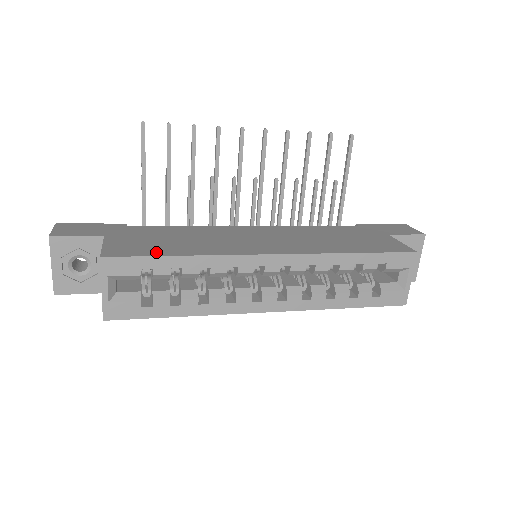
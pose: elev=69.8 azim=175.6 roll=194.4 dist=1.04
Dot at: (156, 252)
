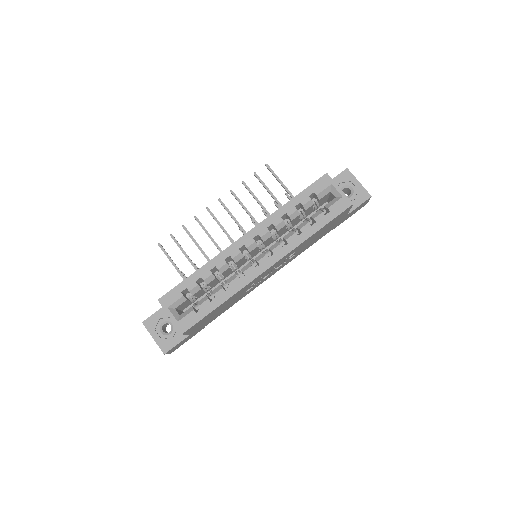
Dot at: occluded
